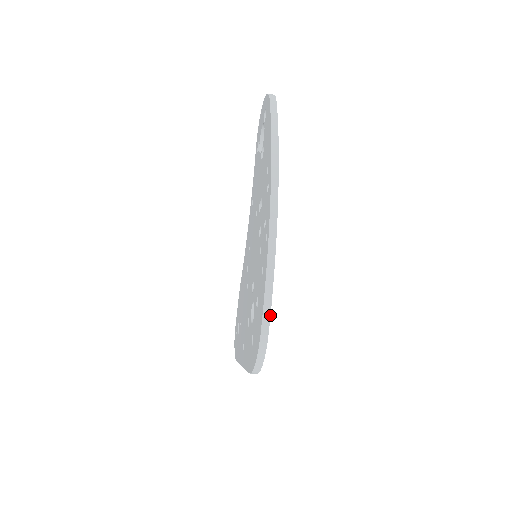
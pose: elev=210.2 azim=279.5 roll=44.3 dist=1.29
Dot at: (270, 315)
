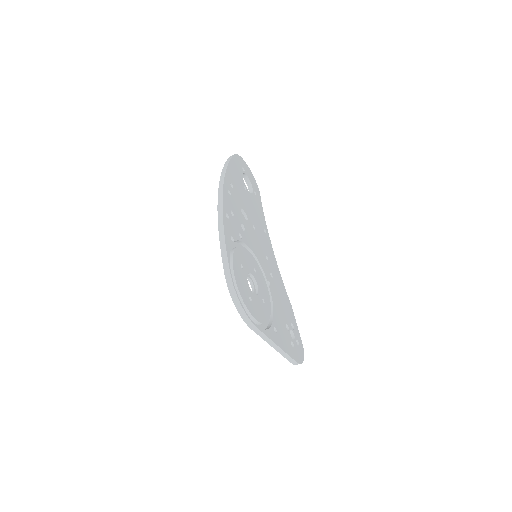
Dot at: (227, 260)
